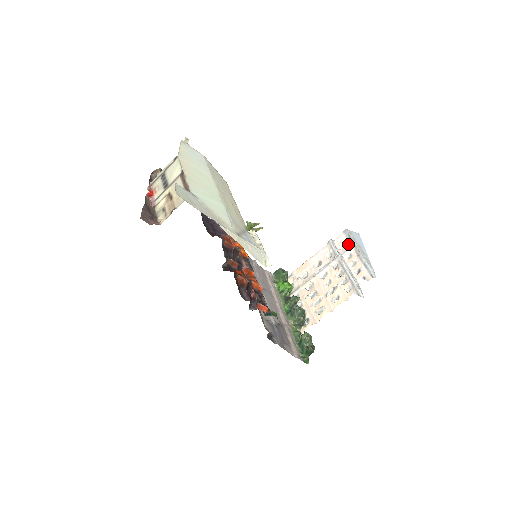
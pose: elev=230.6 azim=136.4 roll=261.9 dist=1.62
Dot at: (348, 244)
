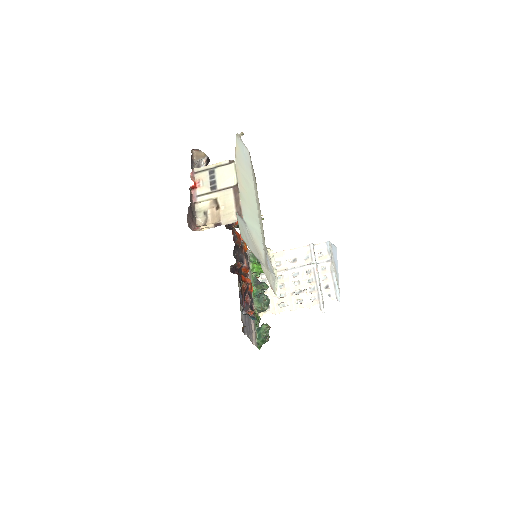
Dot at: (326, 257)
